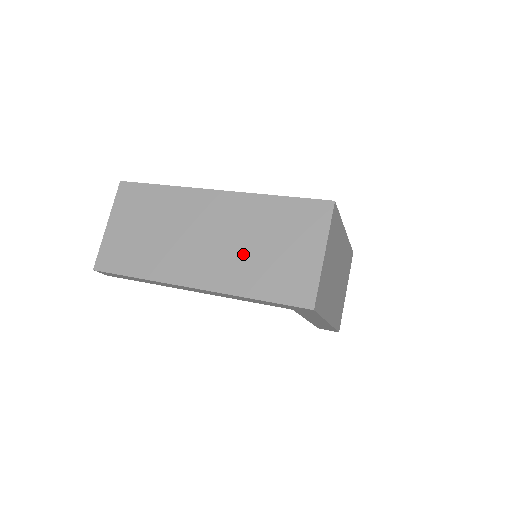
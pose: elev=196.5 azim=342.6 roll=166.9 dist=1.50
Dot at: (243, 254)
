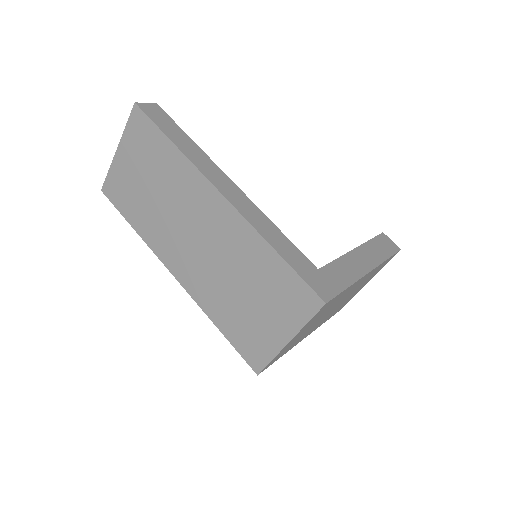
Dot at: (221, 282)
